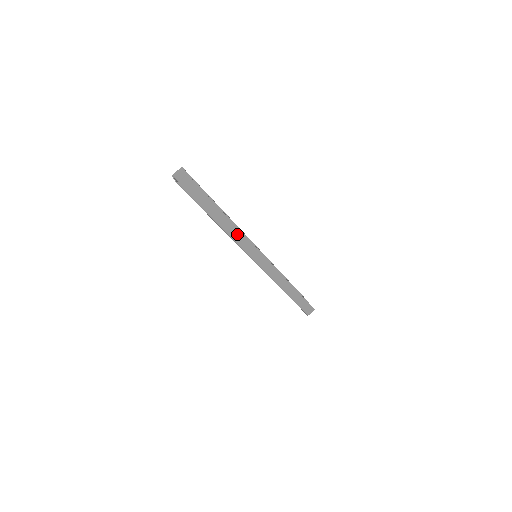
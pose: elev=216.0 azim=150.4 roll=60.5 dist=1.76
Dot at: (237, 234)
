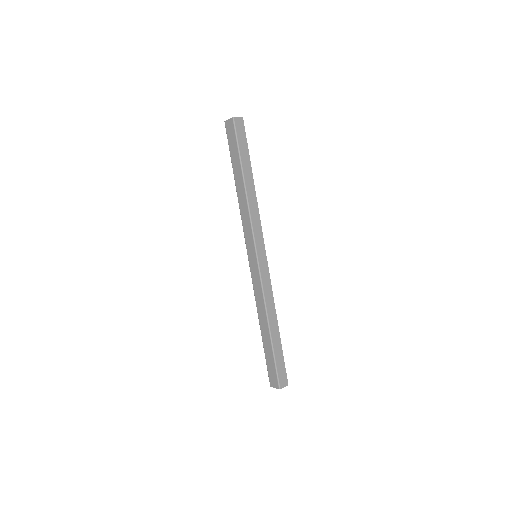
Dot at: (254, 207)
